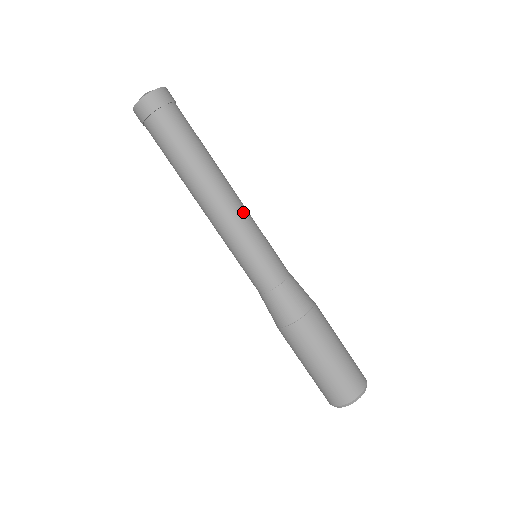
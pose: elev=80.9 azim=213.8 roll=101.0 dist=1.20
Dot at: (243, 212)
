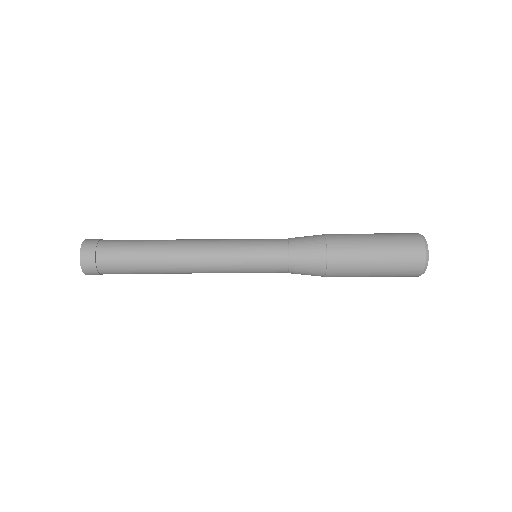
Dot at: (214, 240)
